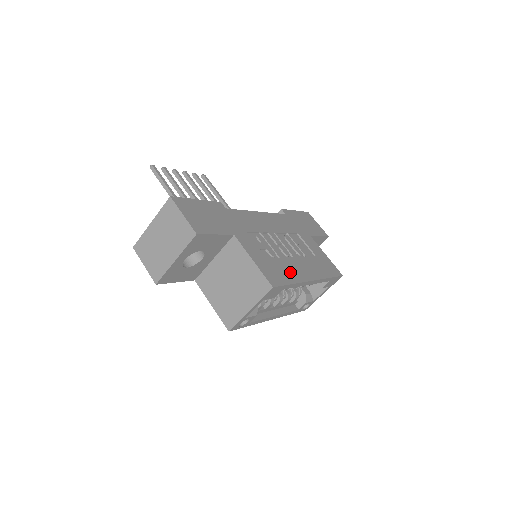
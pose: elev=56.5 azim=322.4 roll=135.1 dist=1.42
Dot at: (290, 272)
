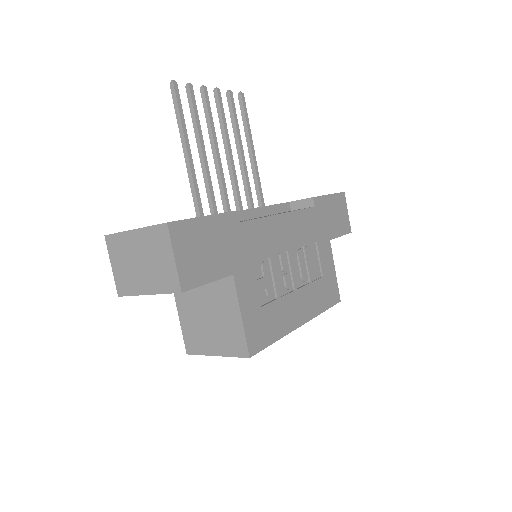
Dot at: (280, 321)
